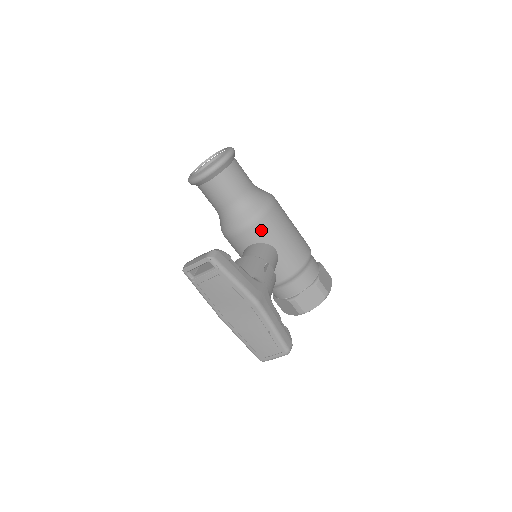
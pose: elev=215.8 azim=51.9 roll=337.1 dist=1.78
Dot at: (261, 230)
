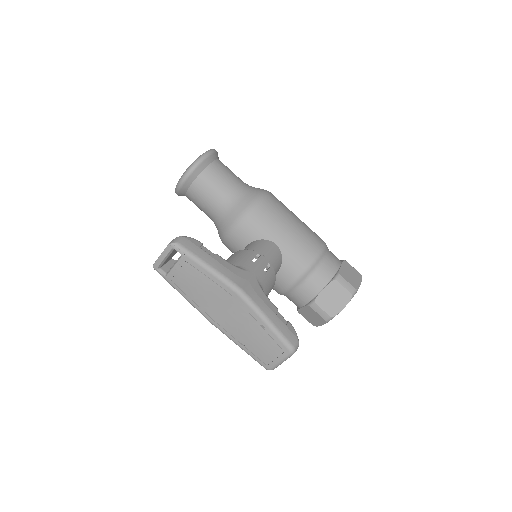
Dot at: (254, 225)
